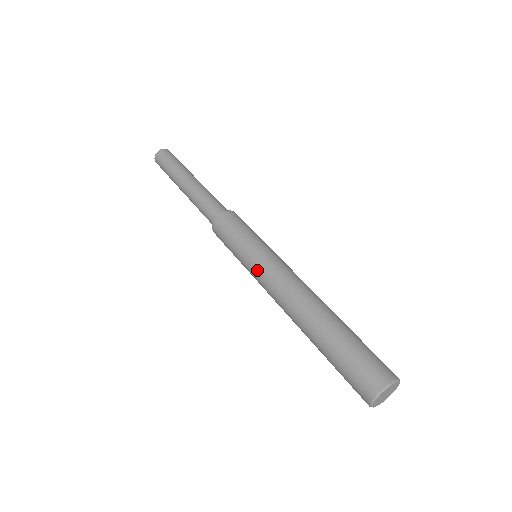
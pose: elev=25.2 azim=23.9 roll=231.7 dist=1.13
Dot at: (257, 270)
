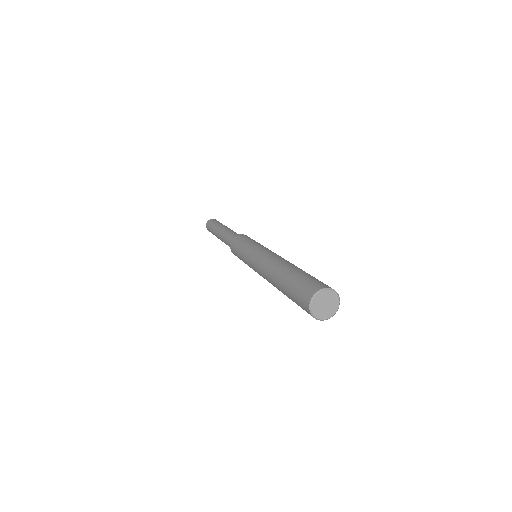
Dot at: (252, 255)
